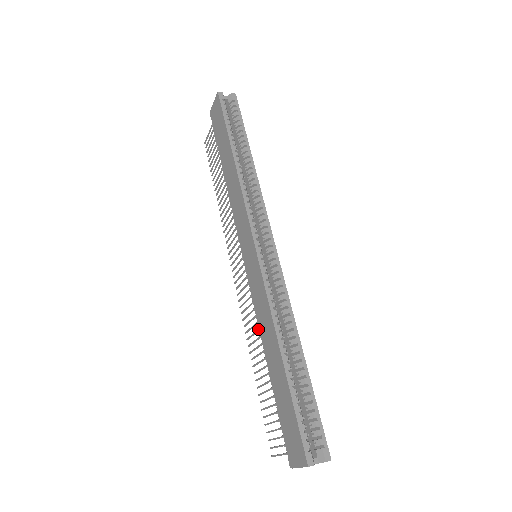
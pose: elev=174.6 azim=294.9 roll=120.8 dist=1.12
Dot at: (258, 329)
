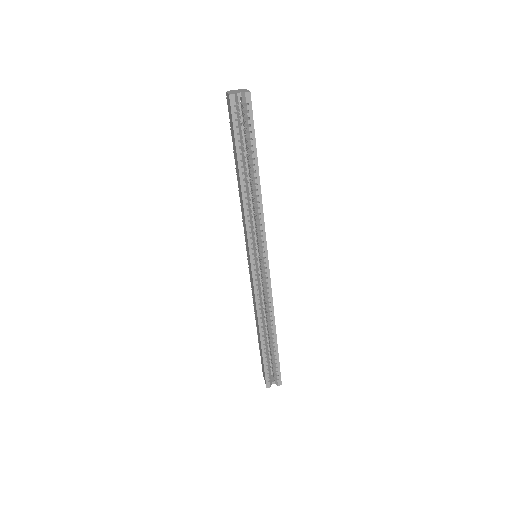
Dot at: occluded
